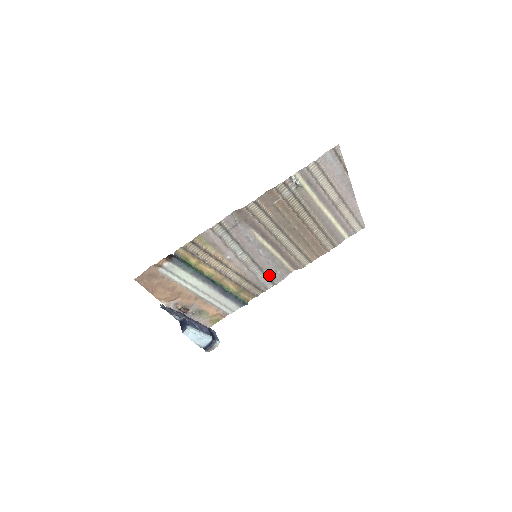
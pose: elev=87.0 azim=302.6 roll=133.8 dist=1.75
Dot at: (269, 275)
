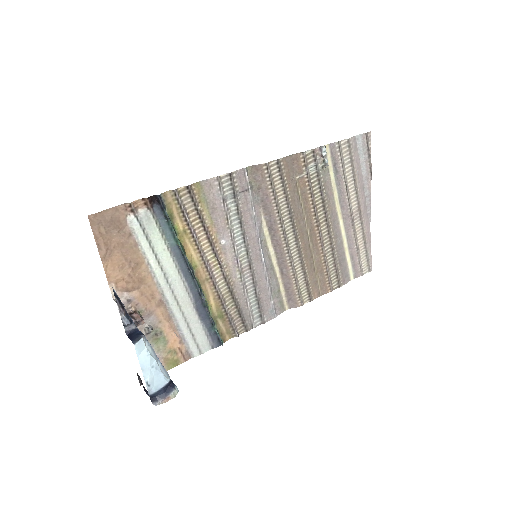
Dot at: (261, 301)
